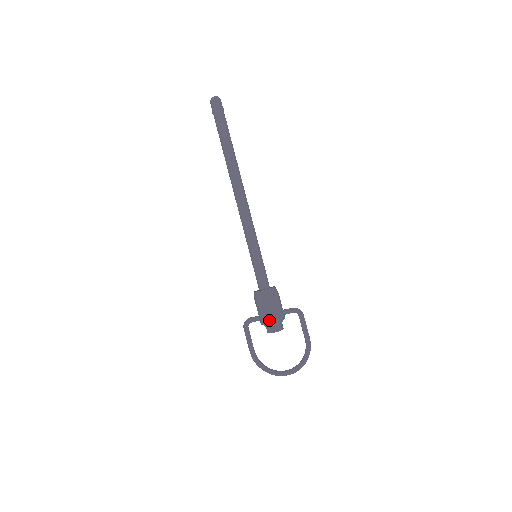
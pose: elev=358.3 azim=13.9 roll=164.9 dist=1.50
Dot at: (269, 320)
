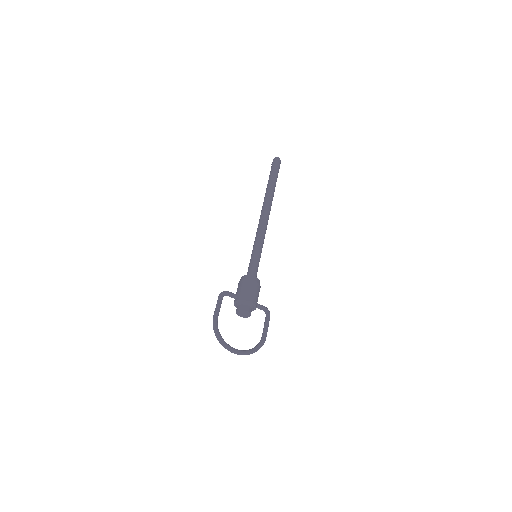
Dot at: (250, 299)
